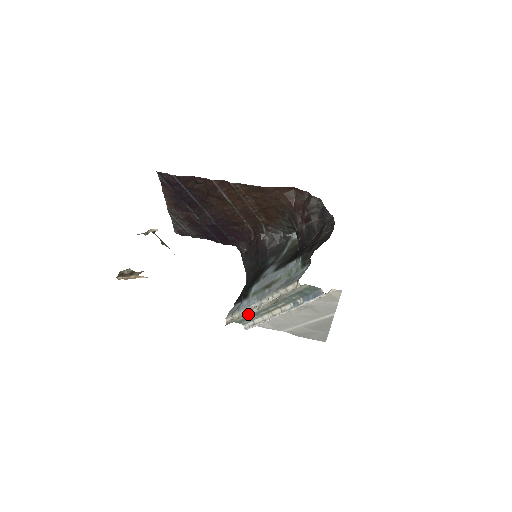
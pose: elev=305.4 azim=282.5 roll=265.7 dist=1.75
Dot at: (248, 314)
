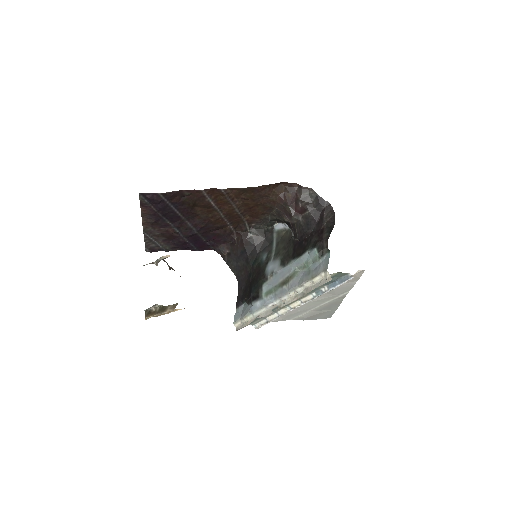
Dot at: (267, 314)
